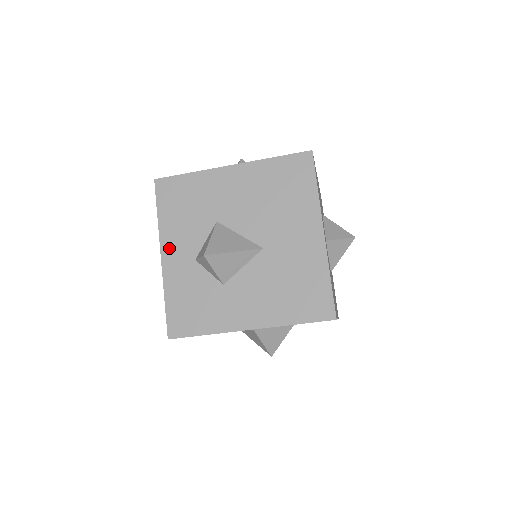
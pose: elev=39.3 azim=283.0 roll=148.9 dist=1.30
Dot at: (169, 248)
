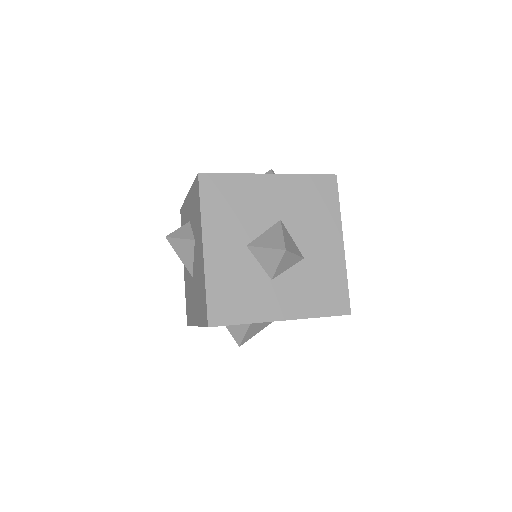
Dot at: occluded
